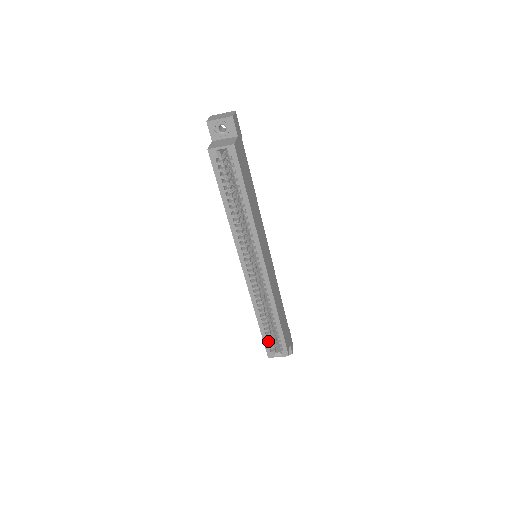
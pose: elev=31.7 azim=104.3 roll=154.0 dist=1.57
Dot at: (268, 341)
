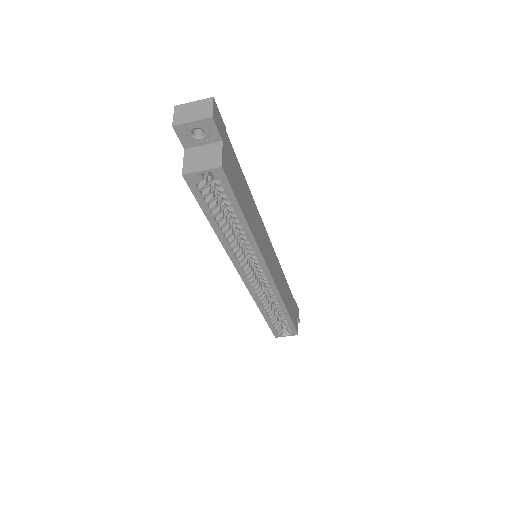
Dot at: occluded
